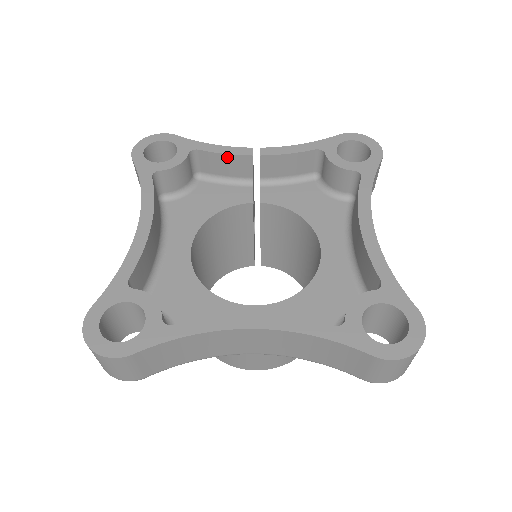
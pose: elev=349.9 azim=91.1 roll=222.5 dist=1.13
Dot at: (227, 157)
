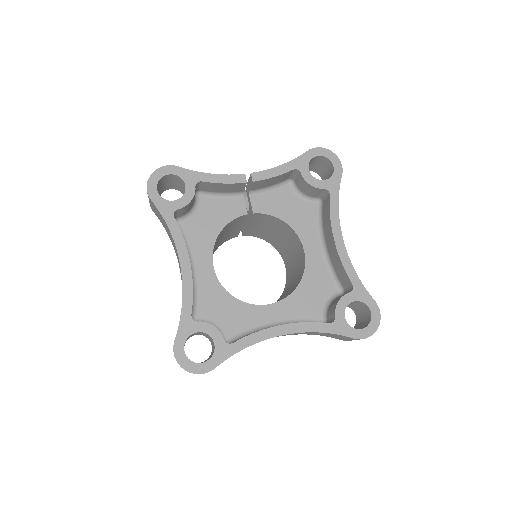
Dot at: (226, 185)
